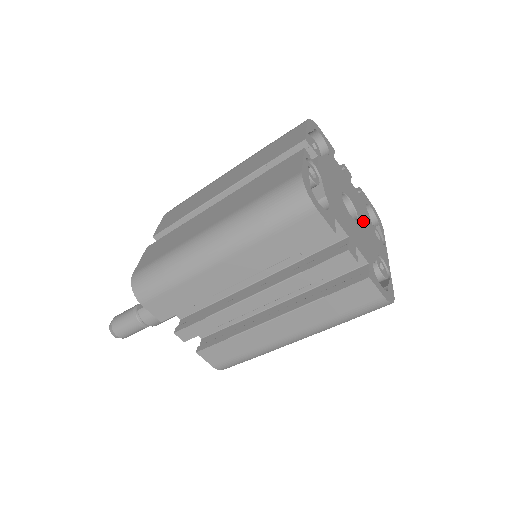
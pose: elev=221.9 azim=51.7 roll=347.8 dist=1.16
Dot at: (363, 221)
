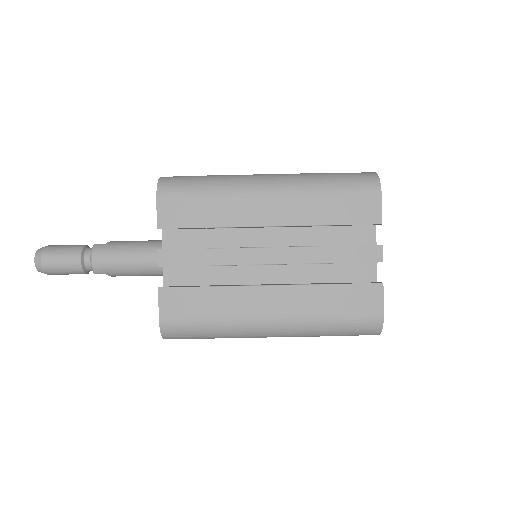
Dot at: occluded
